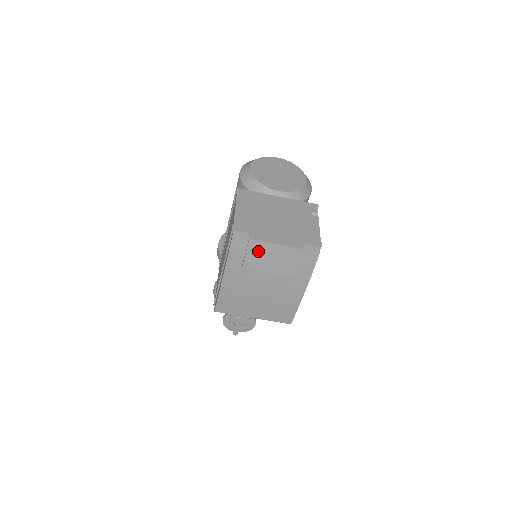
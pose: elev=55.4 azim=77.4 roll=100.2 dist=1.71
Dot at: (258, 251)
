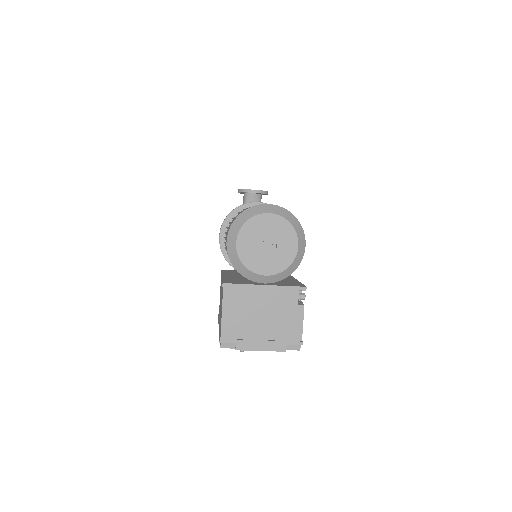
Dot at: occluded
